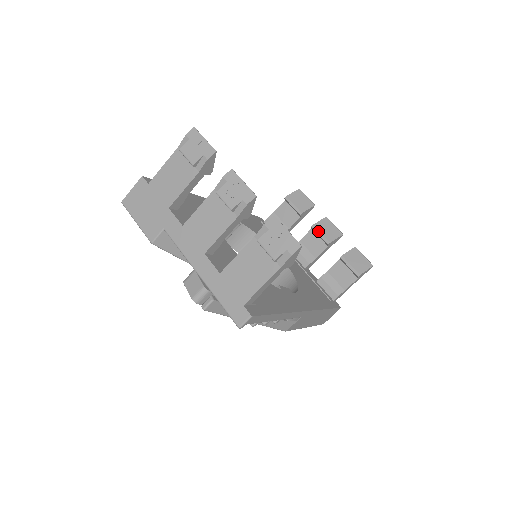
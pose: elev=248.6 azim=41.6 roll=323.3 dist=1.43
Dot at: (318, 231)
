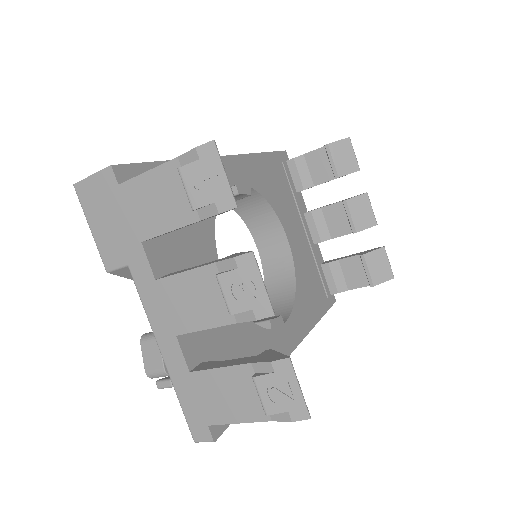
Dot at: (349, 211)
